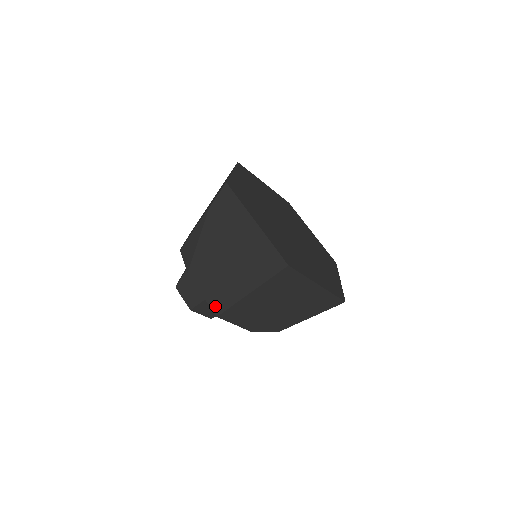
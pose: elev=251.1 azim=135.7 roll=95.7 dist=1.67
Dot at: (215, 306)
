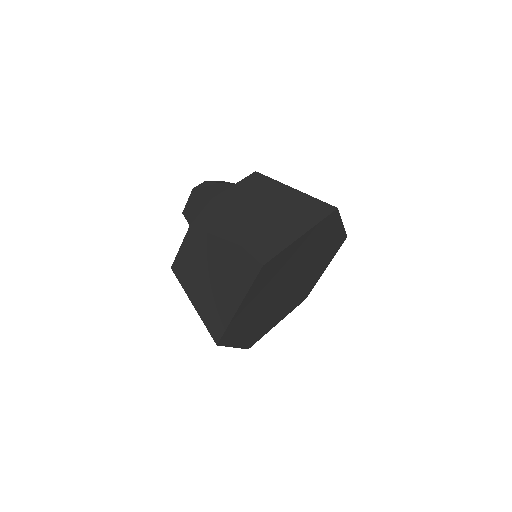
Dot at: (176, 265)
